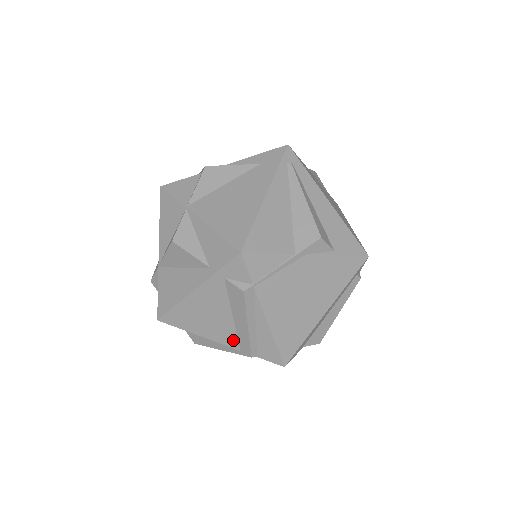
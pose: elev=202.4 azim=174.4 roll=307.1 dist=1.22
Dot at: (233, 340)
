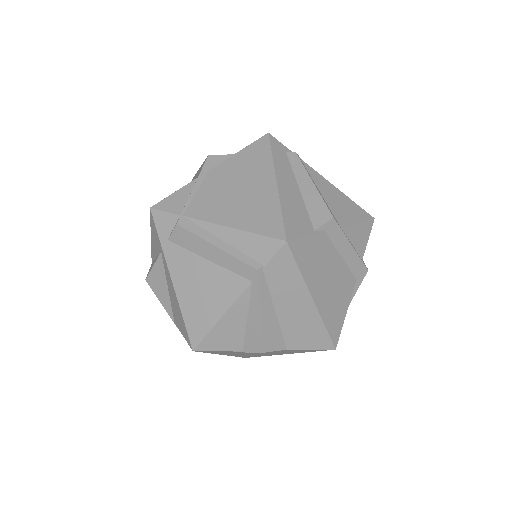
Dot at: (236, 280)
